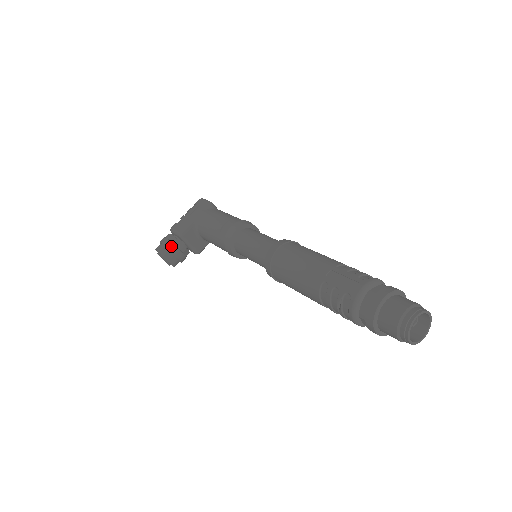
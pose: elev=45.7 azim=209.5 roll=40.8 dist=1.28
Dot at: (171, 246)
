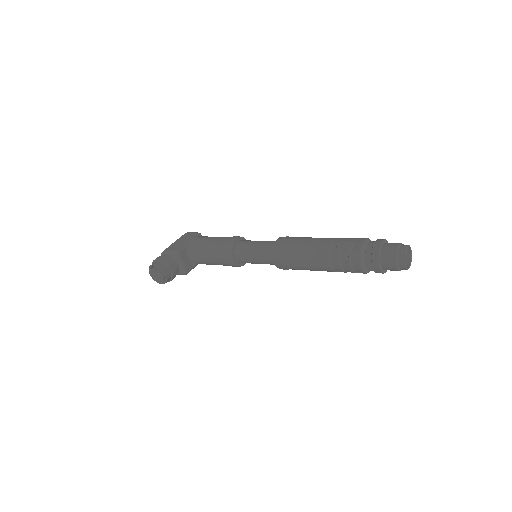
Dot at: (167, 261)
